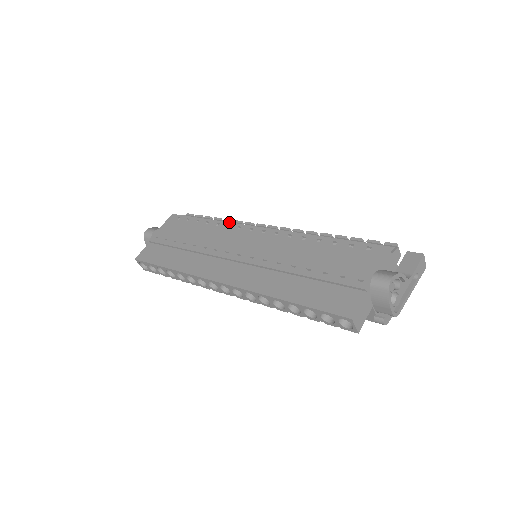
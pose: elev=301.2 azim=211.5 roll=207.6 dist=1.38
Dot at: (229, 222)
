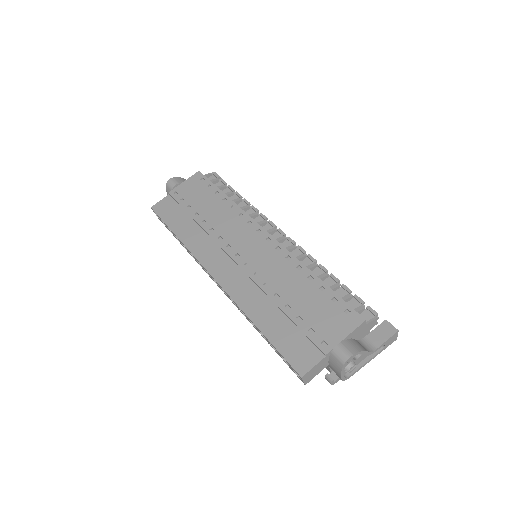
Dot at: (244, 211)
